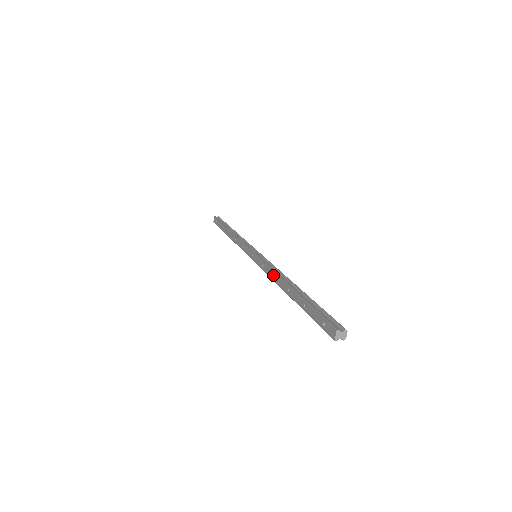
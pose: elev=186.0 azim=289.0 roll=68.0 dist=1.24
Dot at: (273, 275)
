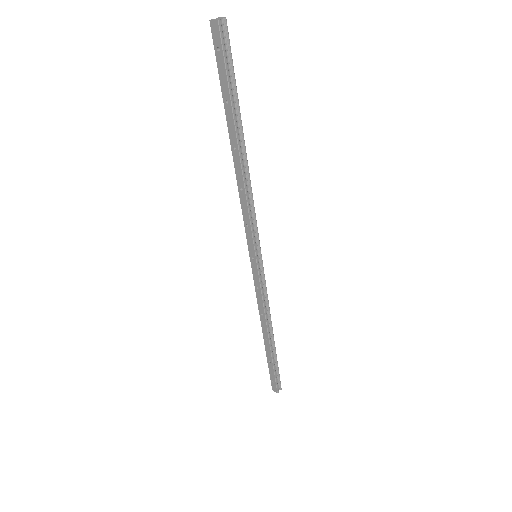
Dot at: (262, 313)
